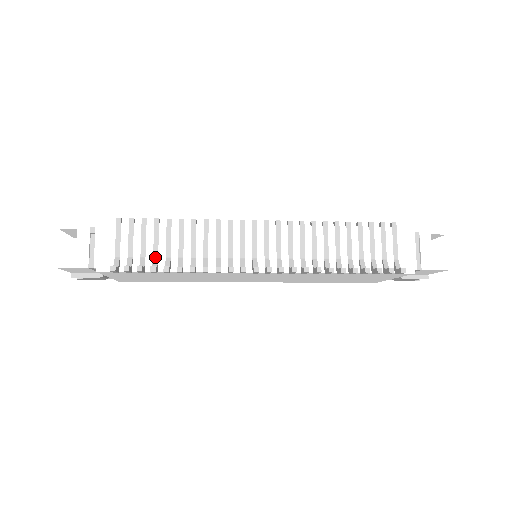
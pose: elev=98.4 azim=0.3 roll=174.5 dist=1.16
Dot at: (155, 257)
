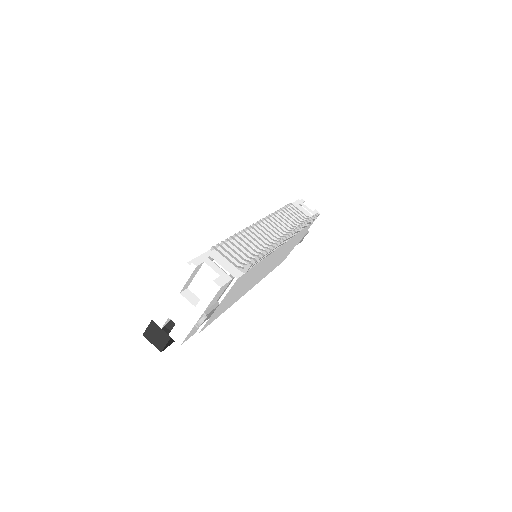
Dot at: (248, 257)
